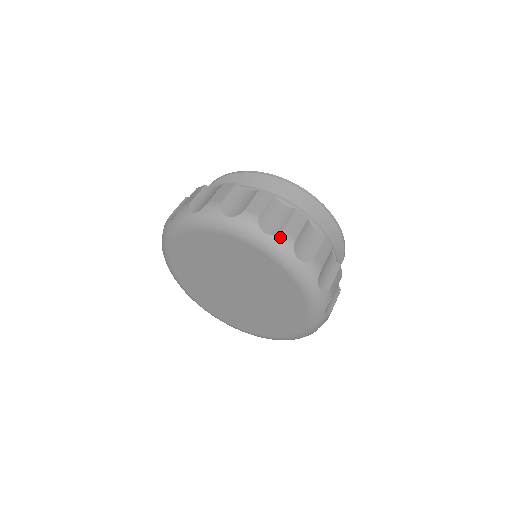
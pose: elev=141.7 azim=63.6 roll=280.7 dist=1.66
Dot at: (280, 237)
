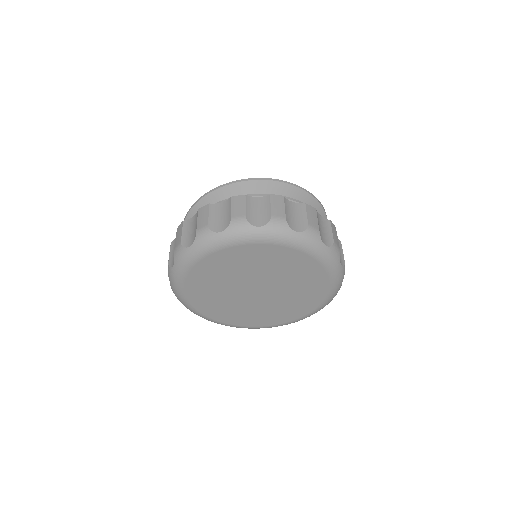
Dot at: (309, 231)
